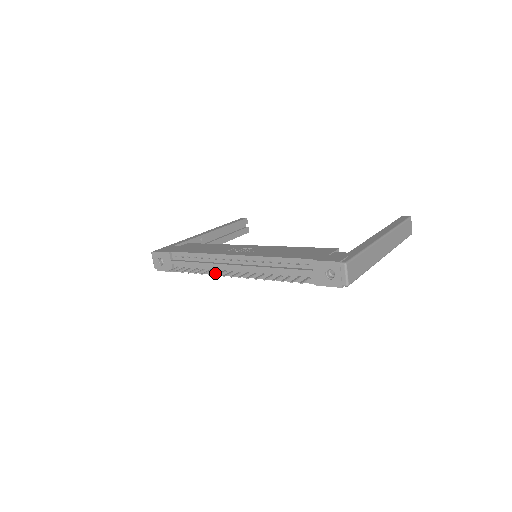
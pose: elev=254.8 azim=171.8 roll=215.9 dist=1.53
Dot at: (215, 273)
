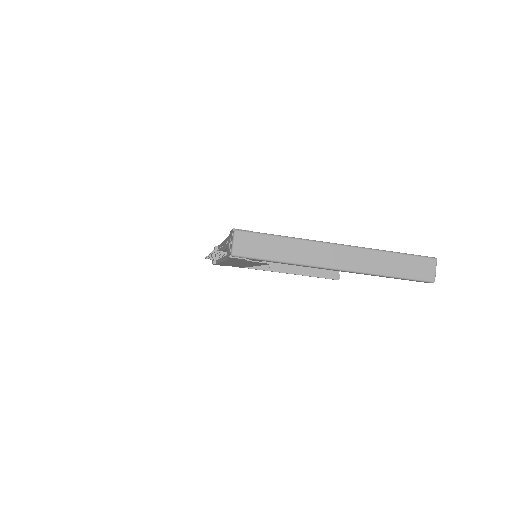
Dot at: (219, 261)
